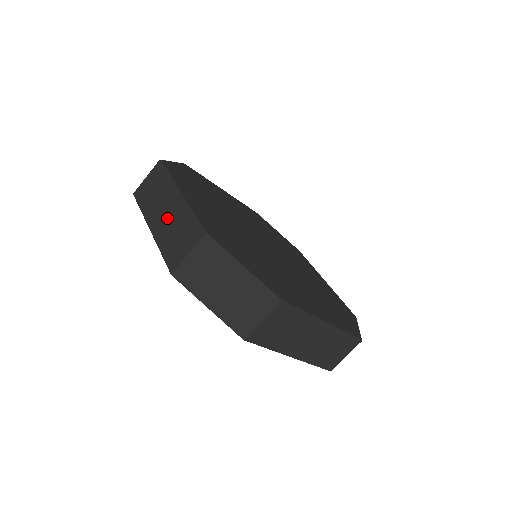
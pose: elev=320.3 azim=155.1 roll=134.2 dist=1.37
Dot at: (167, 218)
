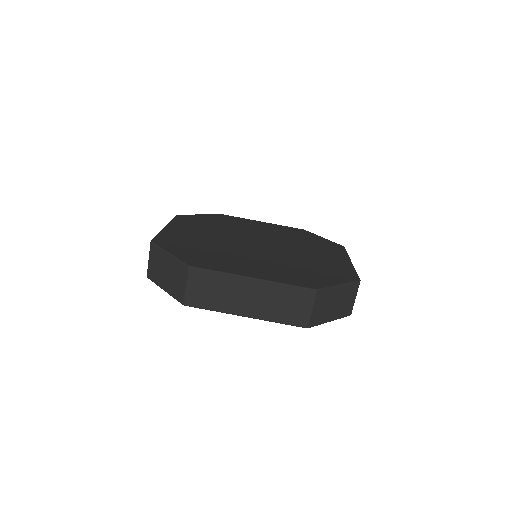
Dot at: (259, 301)
